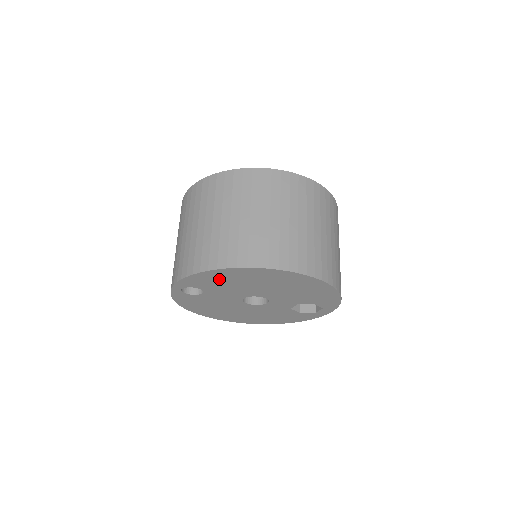
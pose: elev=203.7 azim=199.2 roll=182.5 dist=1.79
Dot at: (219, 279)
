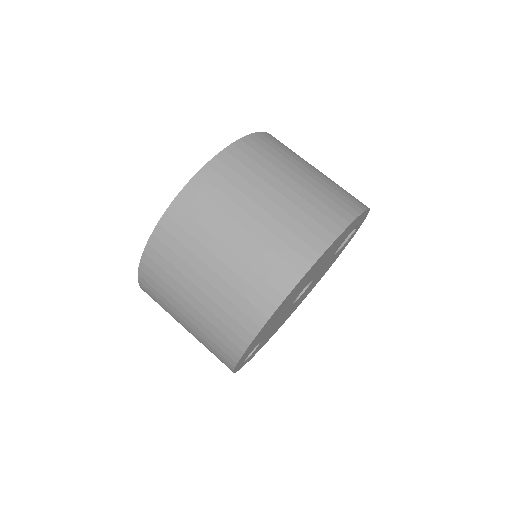
Dot at: (259, 337)
